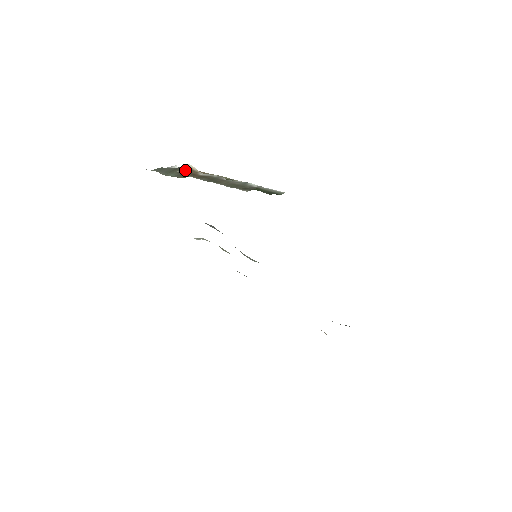
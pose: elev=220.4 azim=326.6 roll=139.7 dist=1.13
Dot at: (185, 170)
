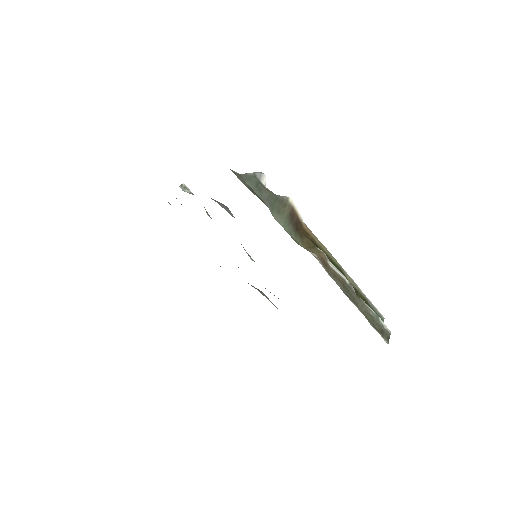
Dot at: (294, 217)
